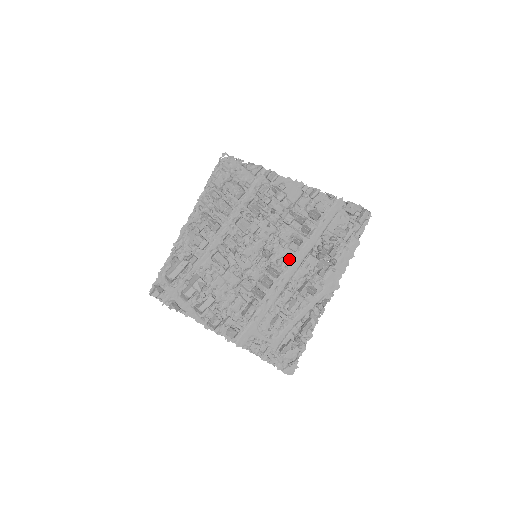
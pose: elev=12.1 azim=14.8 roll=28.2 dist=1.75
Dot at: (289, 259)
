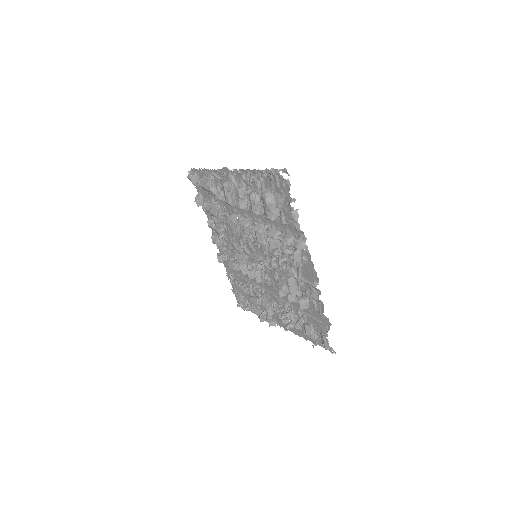
Dot at: (273, 286)
